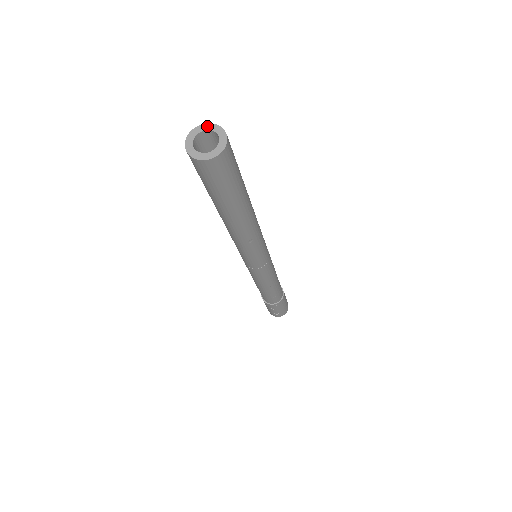
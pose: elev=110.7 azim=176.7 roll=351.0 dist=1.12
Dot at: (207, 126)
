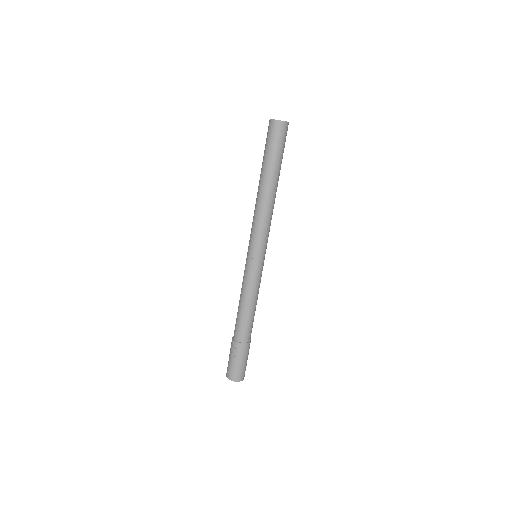
Dot at: occluded
